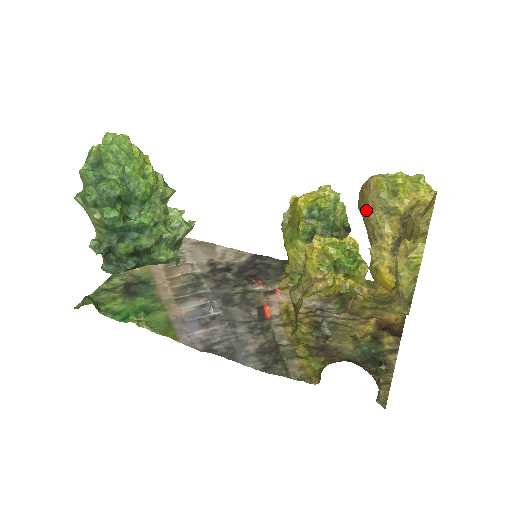
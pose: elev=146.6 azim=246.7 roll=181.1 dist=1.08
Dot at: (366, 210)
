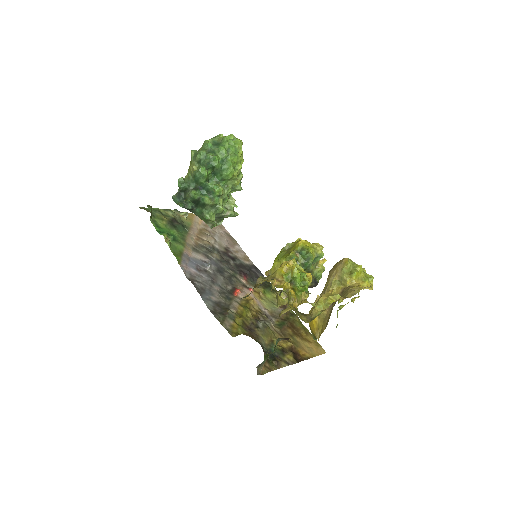
Dot at: (331, 273)
